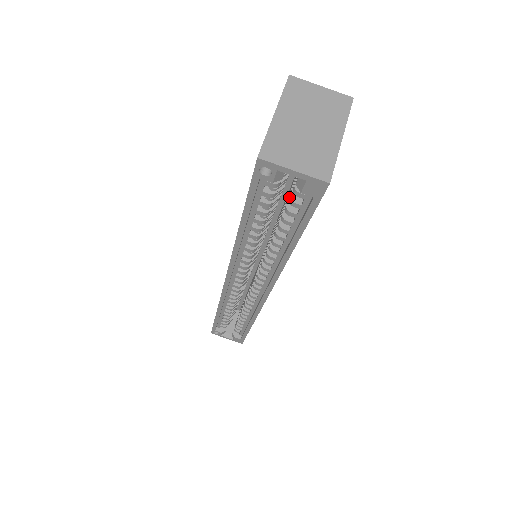
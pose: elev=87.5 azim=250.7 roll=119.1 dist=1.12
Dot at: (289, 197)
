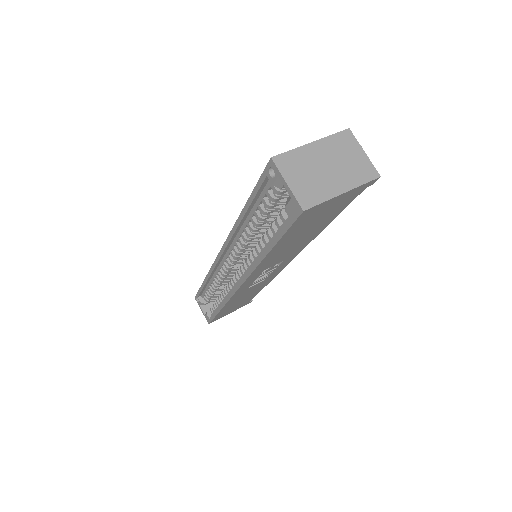
Dot at: (283, 209)
